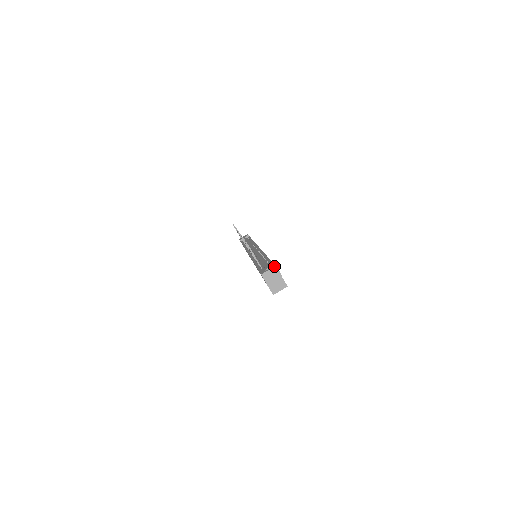
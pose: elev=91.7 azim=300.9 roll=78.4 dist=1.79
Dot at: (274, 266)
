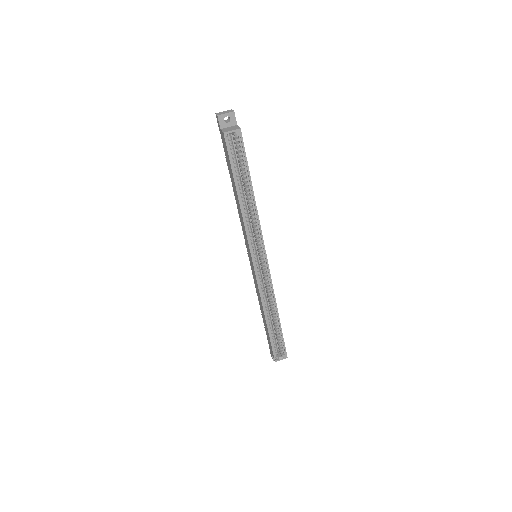
Dot at: (230, 110)
